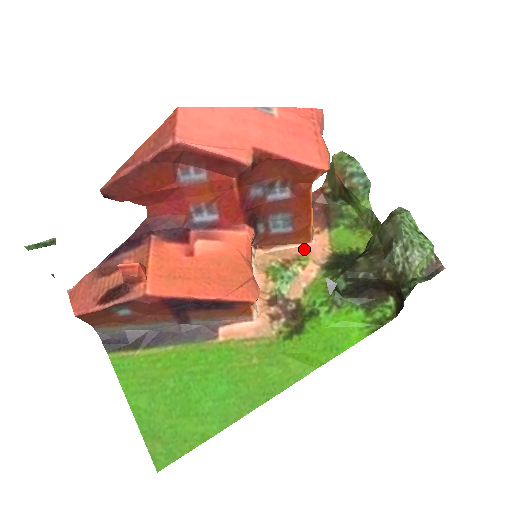
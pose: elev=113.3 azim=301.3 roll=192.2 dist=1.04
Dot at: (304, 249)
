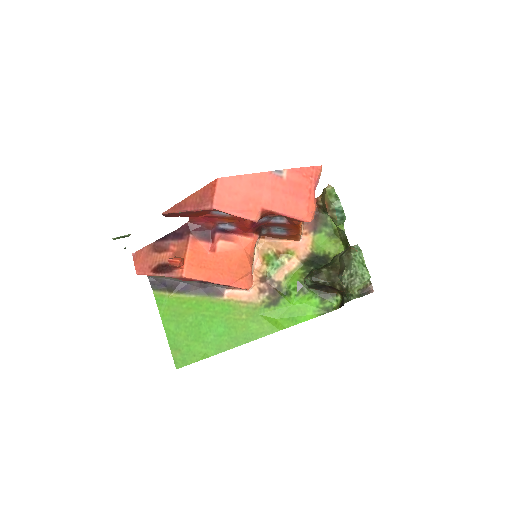
Dot at: (293, 245)
